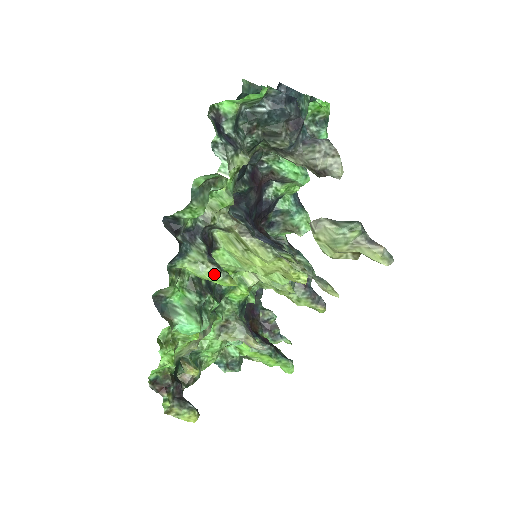
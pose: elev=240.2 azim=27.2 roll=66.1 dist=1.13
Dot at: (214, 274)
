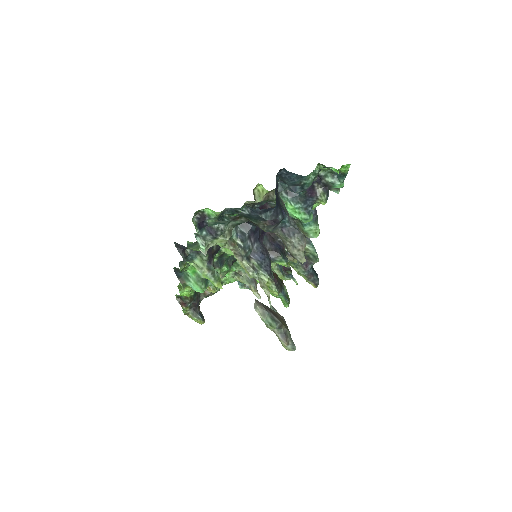
Dot at: (208, 277)
